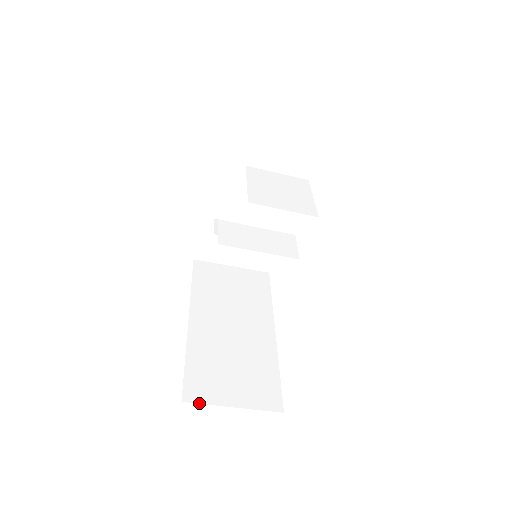
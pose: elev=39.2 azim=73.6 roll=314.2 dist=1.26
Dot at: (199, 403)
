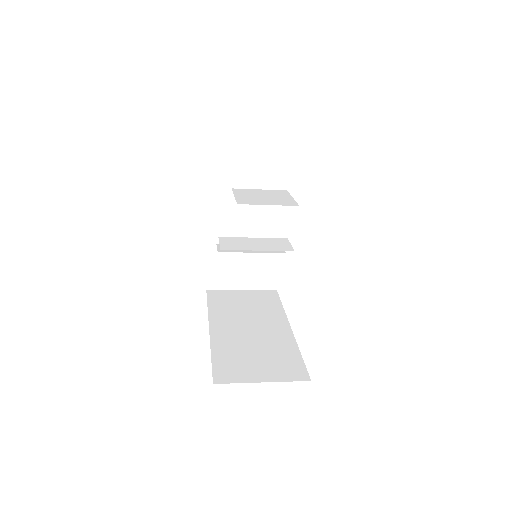
Dot at: (229, 383)
